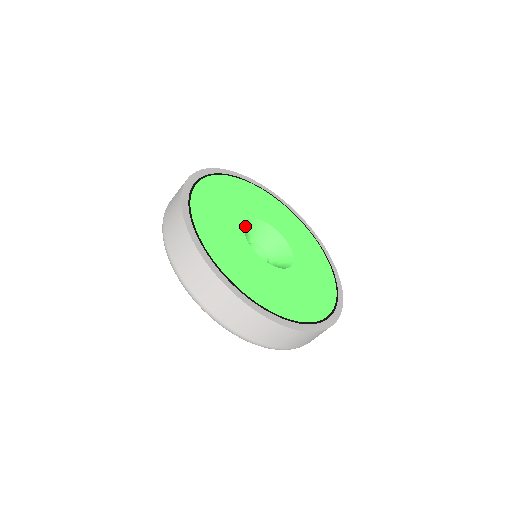
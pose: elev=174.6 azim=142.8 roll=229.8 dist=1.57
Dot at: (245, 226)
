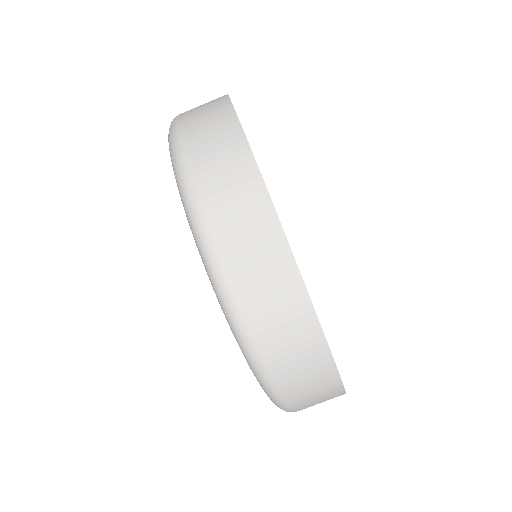
Dot at: occluded
